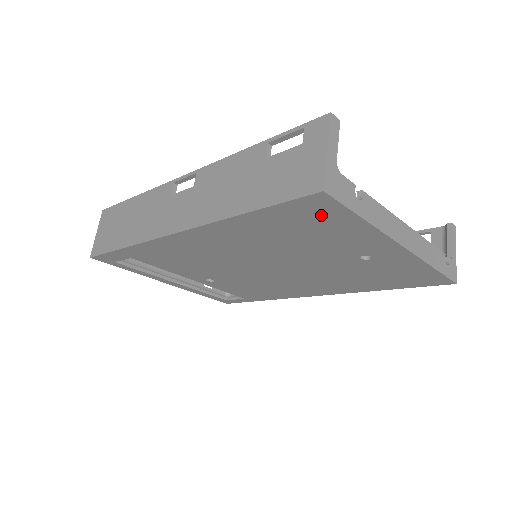
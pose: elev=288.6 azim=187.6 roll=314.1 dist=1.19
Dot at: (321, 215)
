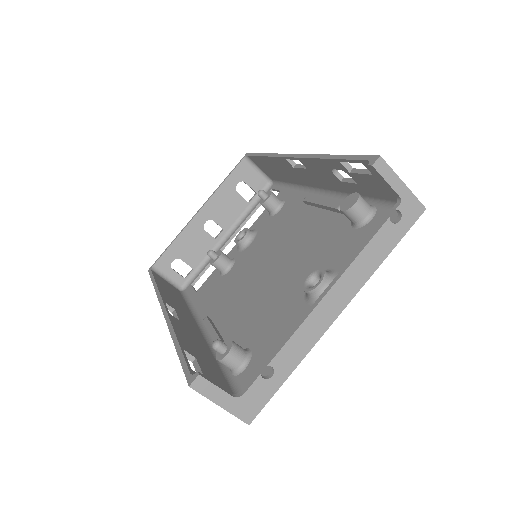
Dot at: occluded
